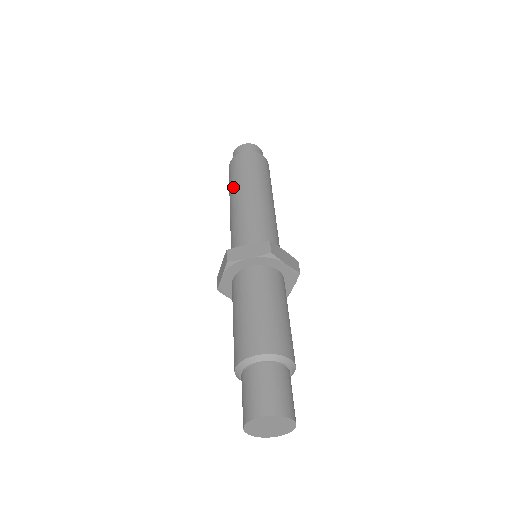
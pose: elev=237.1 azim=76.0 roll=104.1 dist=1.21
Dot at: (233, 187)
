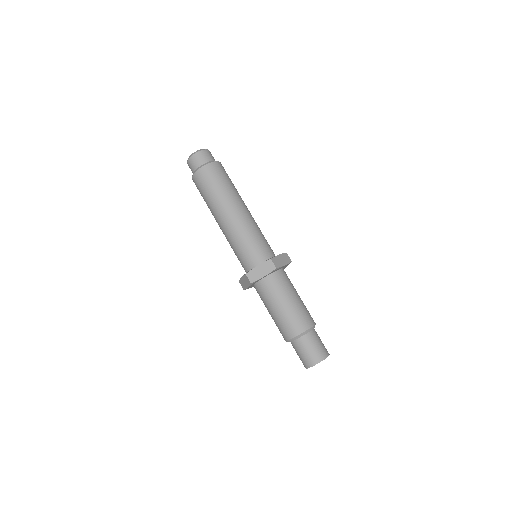
Dot at: (212, 206)
